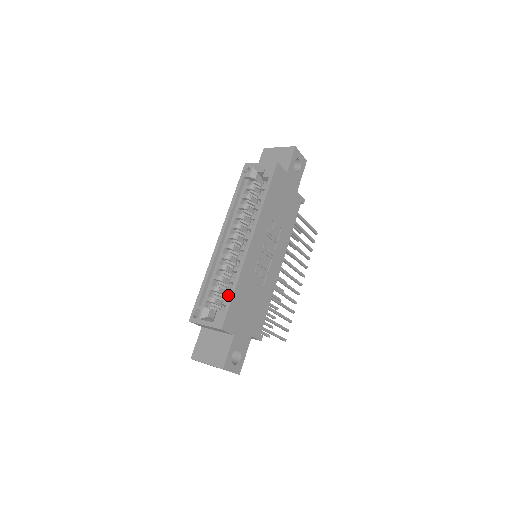
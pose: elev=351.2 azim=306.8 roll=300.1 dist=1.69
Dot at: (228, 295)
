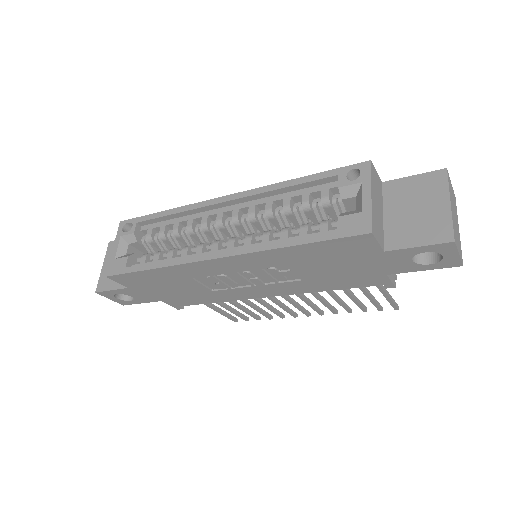
Dot at: occluded
